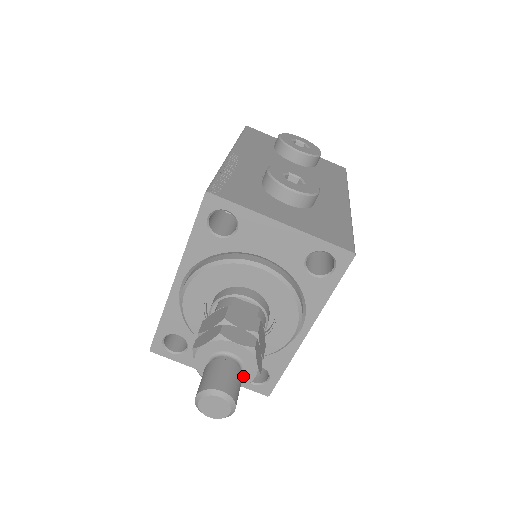
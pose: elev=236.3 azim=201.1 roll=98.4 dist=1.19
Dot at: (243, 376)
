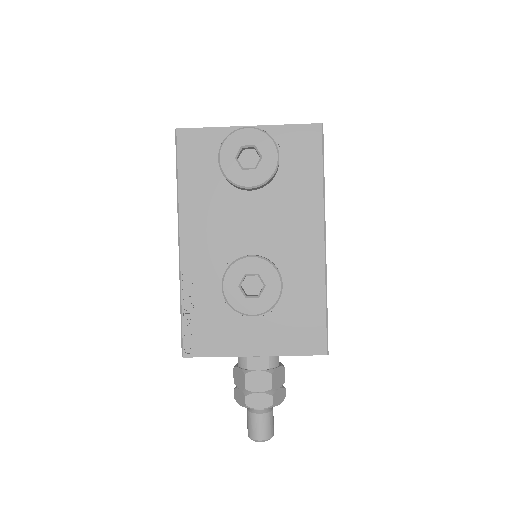
Dot at: occluded
